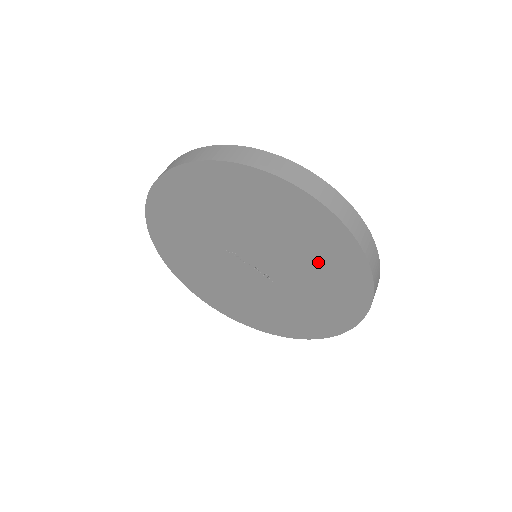
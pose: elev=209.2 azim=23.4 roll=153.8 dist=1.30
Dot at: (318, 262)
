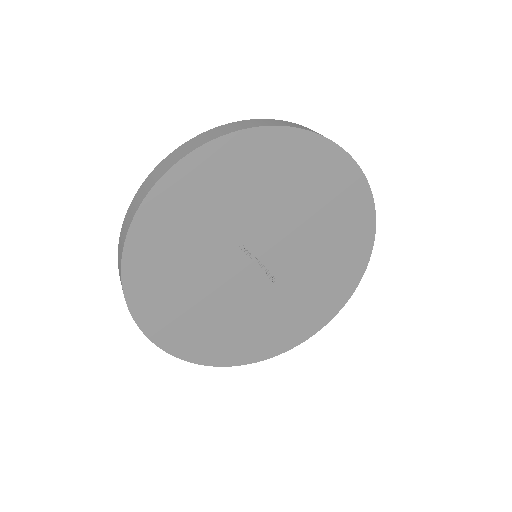
Dot at: (333, 247)
